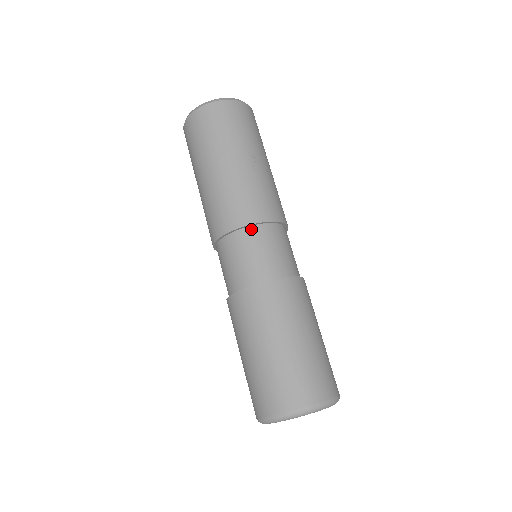
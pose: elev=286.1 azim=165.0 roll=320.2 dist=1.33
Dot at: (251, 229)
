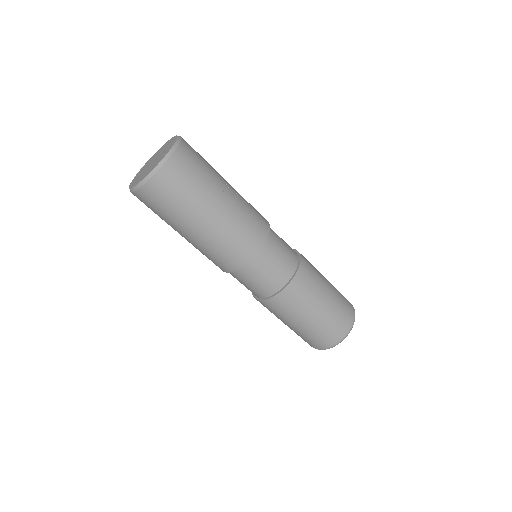
Dot at: (261, 251)
